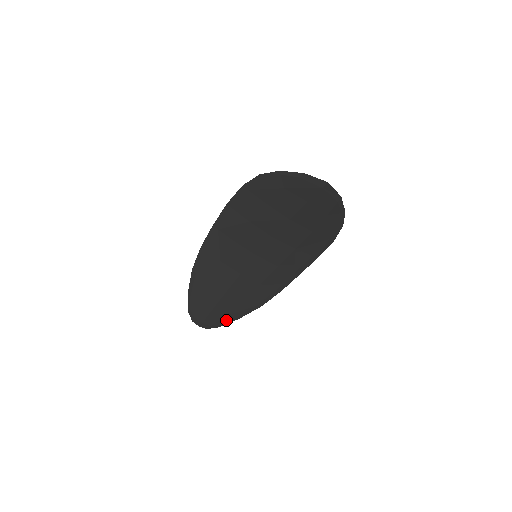
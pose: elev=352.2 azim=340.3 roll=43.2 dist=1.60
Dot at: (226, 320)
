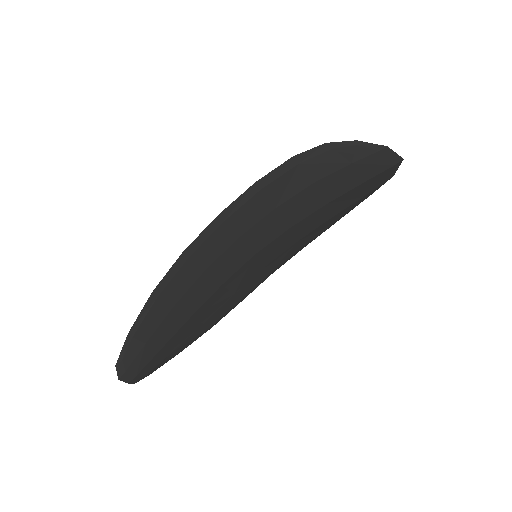
Dot at: (167, 360)
